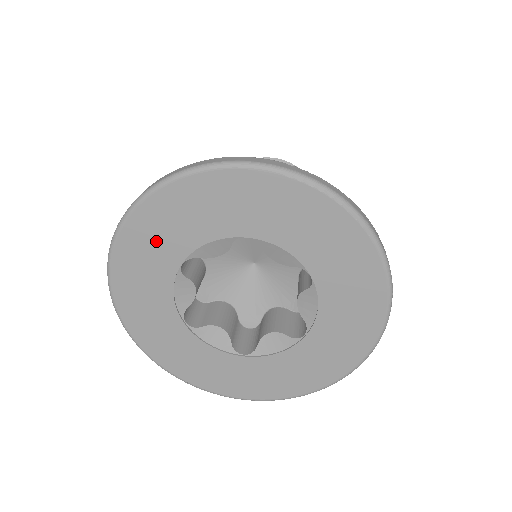
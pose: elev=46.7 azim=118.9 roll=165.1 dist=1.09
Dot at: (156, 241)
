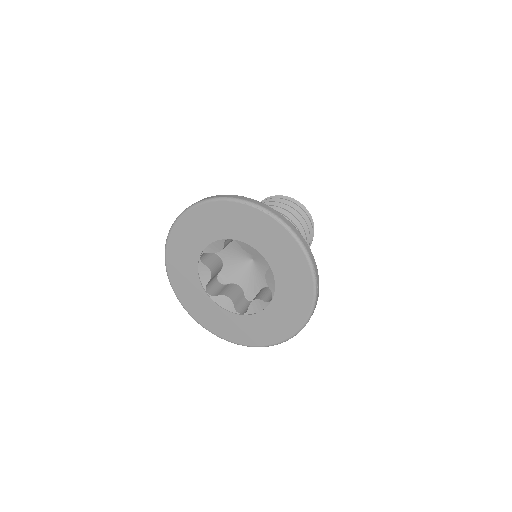
Dot at: (186, 243)
